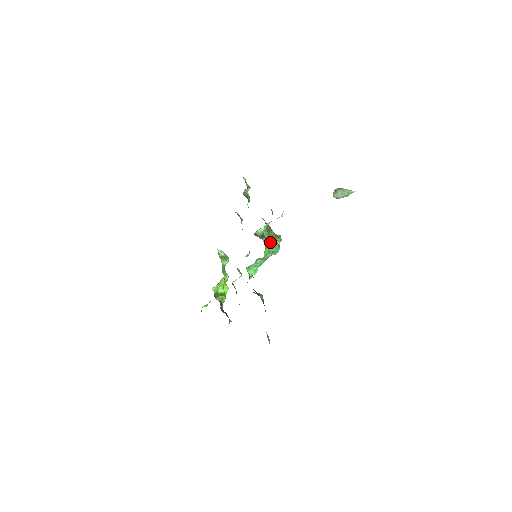
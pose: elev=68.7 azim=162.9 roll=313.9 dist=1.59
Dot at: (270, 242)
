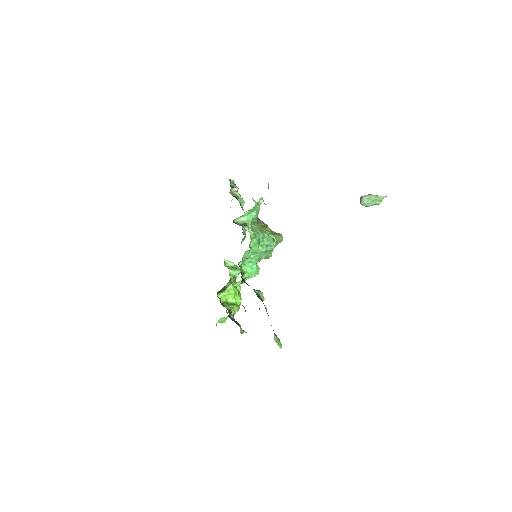
Dot at: (260, 234)
